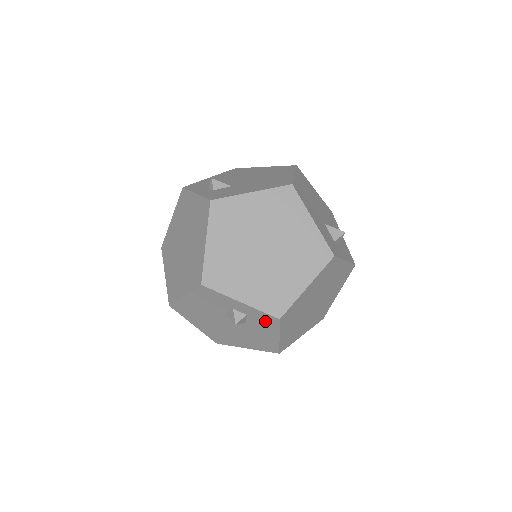
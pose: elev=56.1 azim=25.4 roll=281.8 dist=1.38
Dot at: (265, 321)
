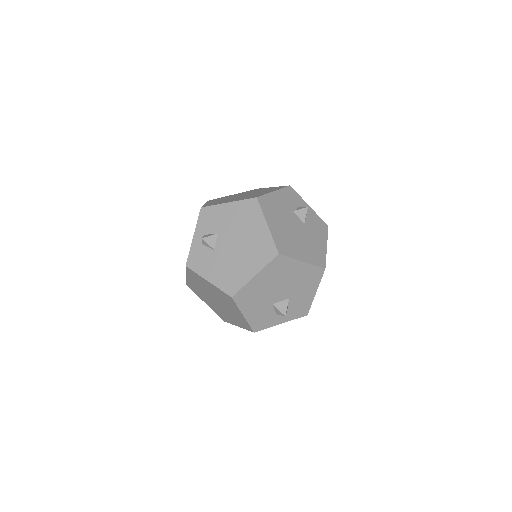
Dot at: occluded
